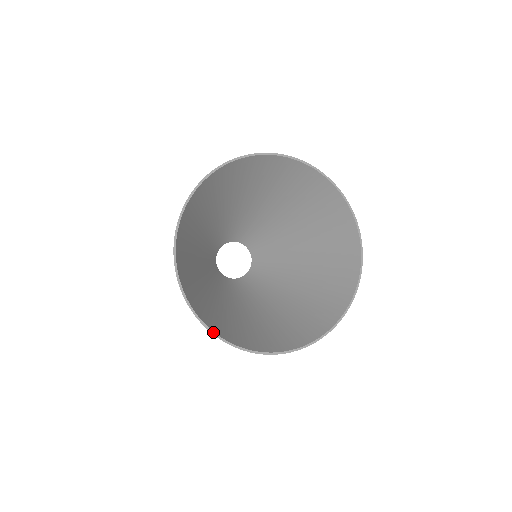
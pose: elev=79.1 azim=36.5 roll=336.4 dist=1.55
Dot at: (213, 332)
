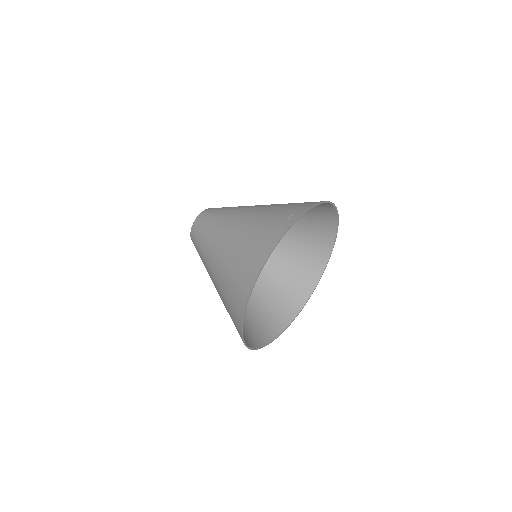
Dot at: (246, 344)
